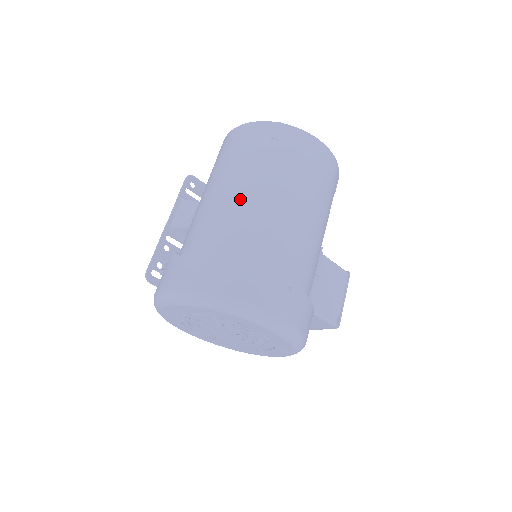
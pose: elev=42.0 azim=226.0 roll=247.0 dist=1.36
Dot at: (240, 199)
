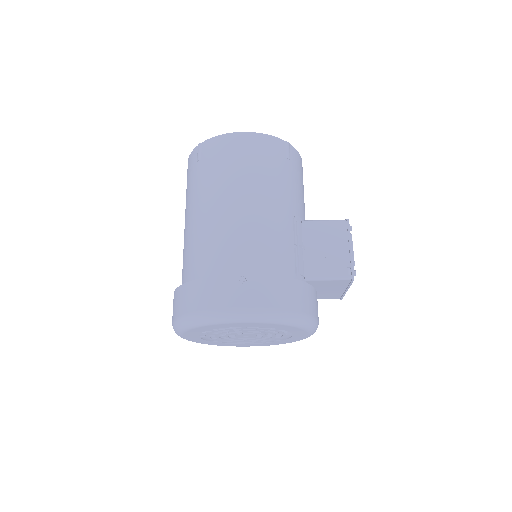
Dot at: (190, 227)
